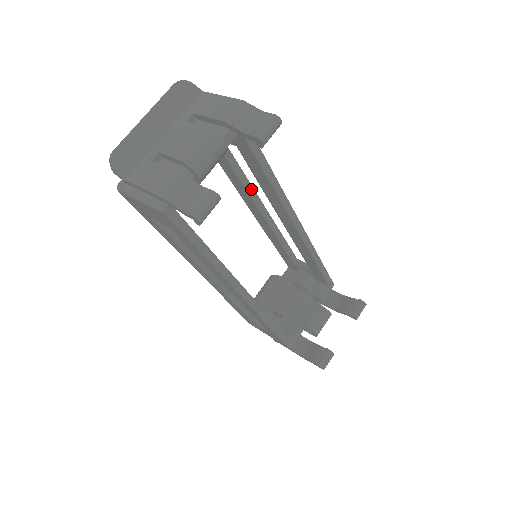
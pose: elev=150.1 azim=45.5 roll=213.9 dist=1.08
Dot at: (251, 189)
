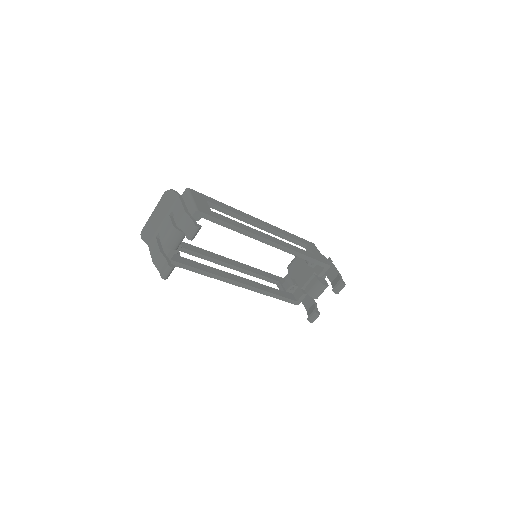
Dot at: (245, 219)
